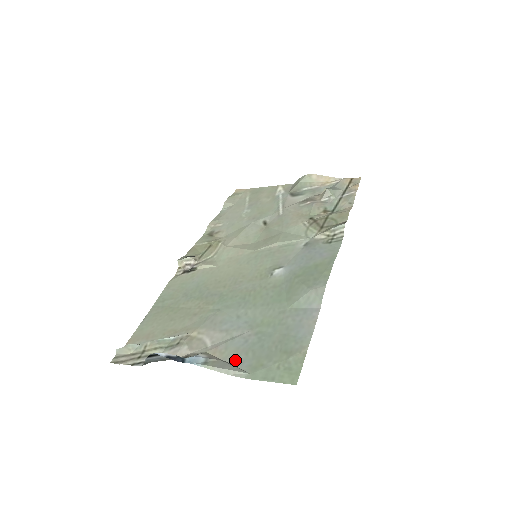
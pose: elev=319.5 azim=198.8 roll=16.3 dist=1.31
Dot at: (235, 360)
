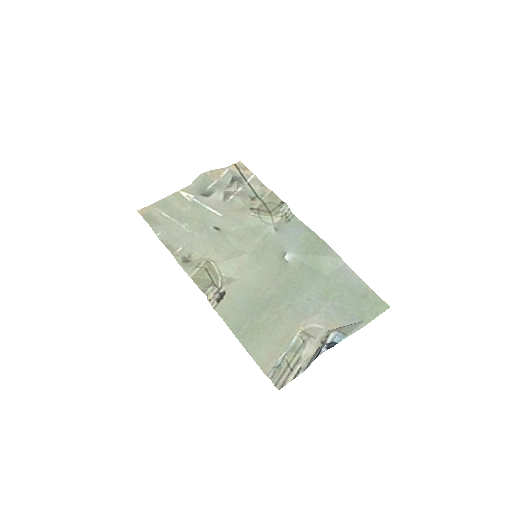
Dot at: (348, 321)
